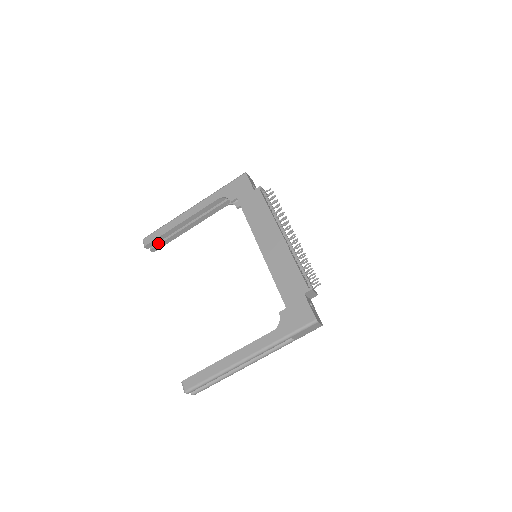
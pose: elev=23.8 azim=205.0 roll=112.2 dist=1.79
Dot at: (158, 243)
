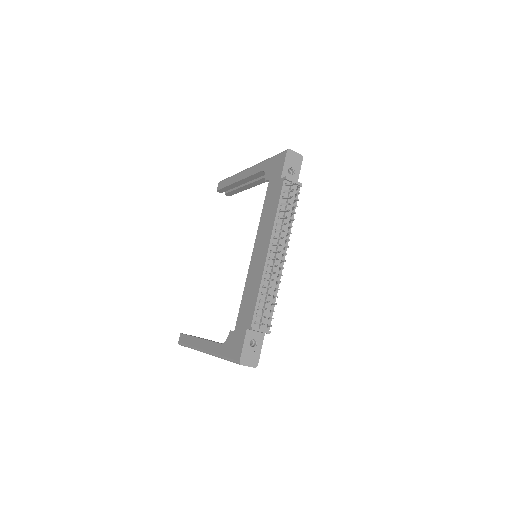
Dot at: (229, 190)
